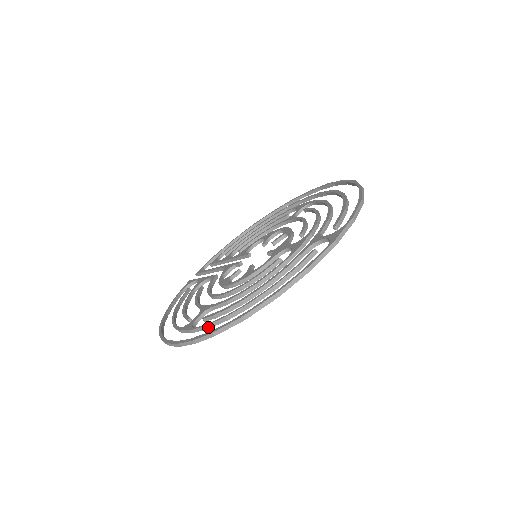
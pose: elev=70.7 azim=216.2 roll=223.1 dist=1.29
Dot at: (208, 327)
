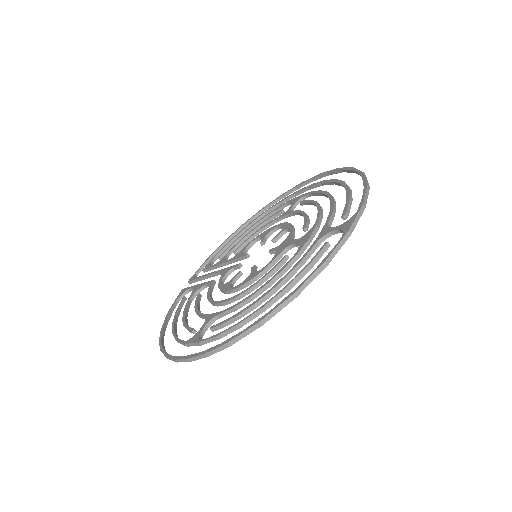
Dot at: (219, 337)
